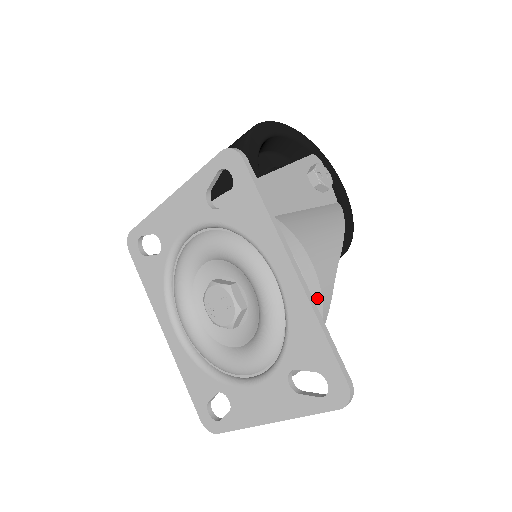
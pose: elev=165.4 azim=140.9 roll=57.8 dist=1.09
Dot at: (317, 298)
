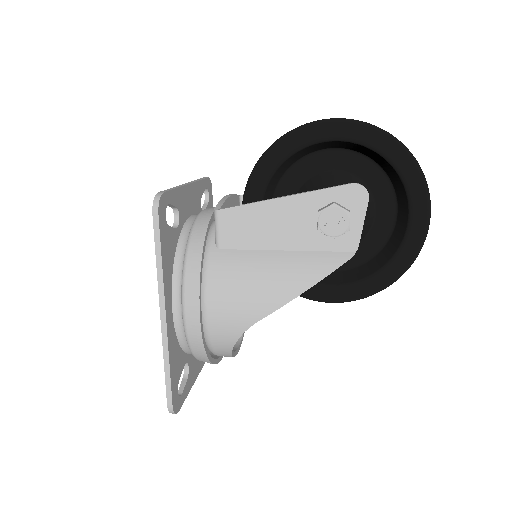
Dot at: (197, 339)
